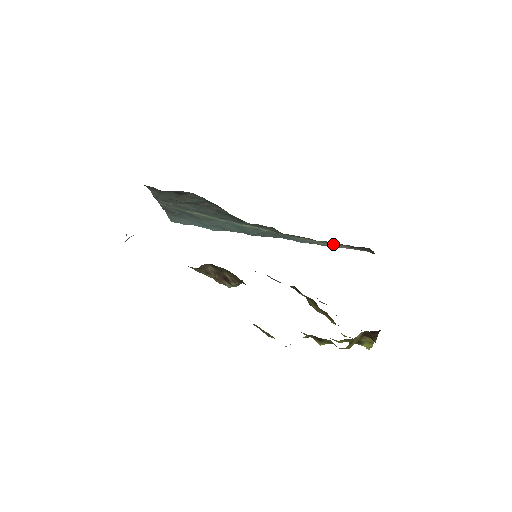
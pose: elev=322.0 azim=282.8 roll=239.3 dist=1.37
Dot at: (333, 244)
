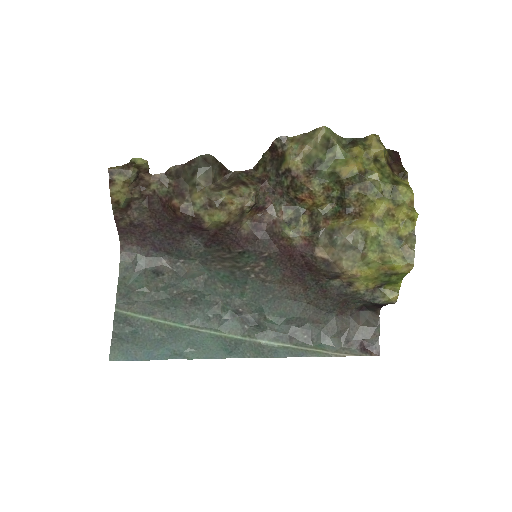
Dot at: (331, 349)
